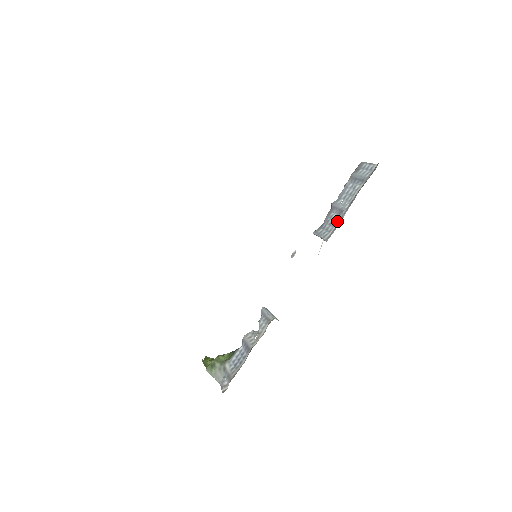
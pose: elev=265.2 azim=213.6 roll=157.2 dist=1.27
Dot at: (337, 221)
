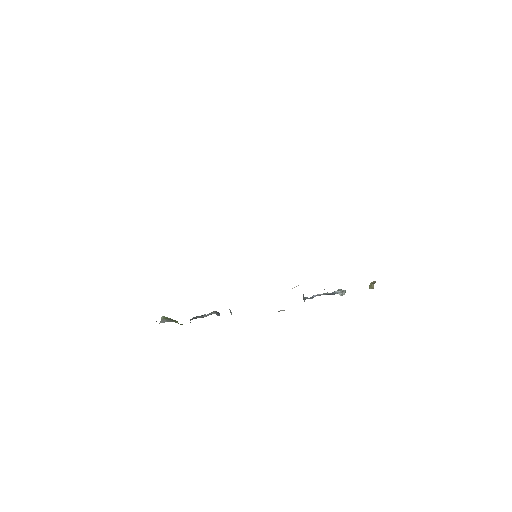
Dot at: occluded
